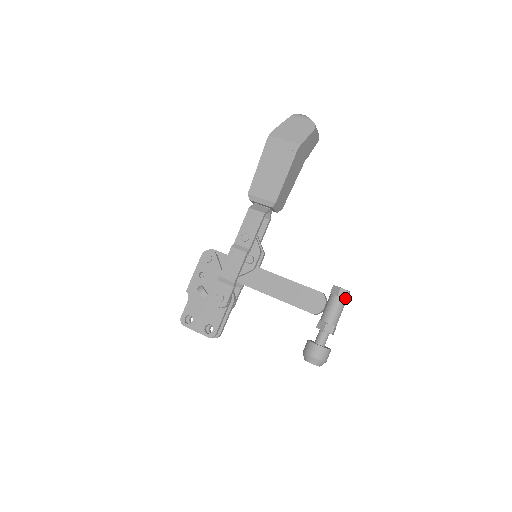
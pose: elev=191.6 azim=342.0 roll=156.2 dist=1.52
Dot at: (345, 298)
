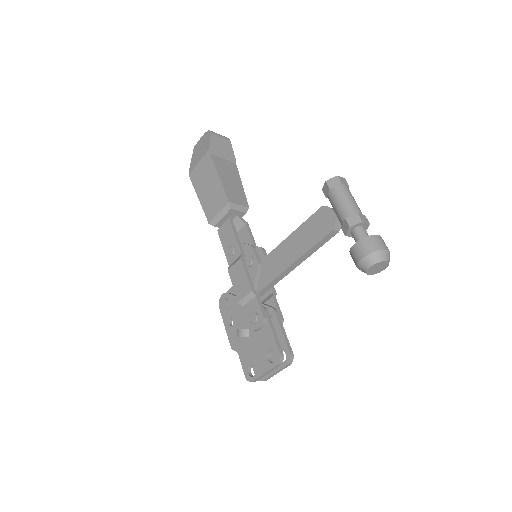
Dot at: (340, 184)
